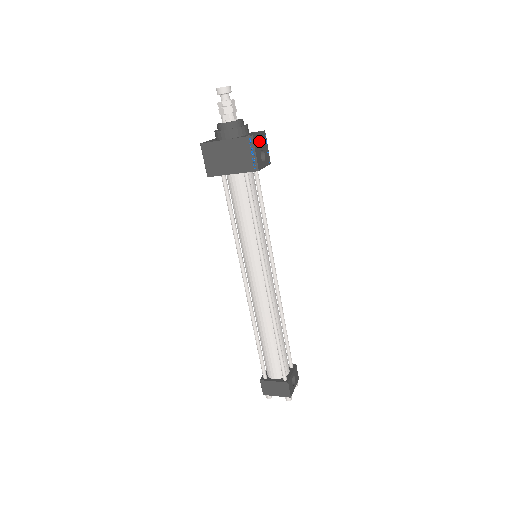
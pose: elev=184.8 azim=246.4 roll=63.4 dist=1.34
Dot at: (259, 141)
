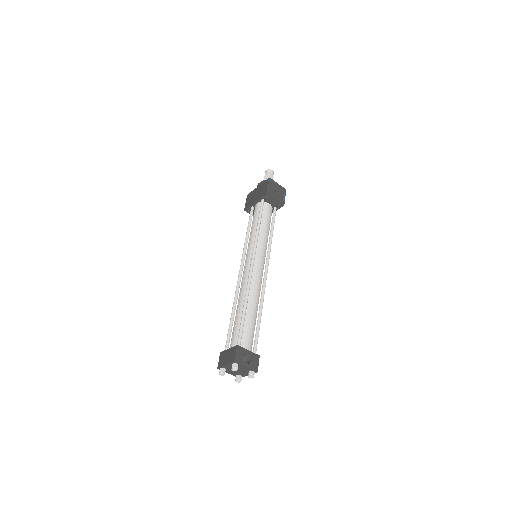
Dot at: (276, 186)
